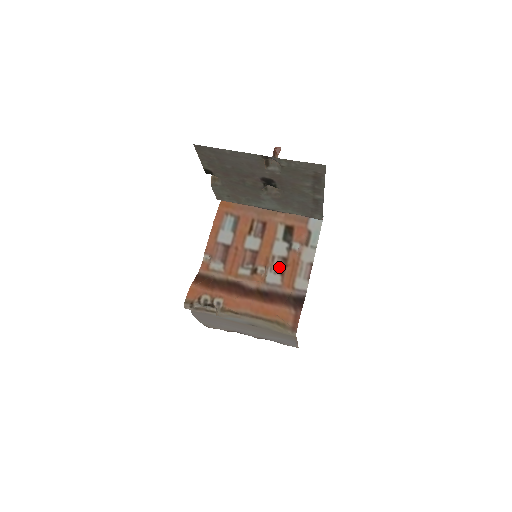
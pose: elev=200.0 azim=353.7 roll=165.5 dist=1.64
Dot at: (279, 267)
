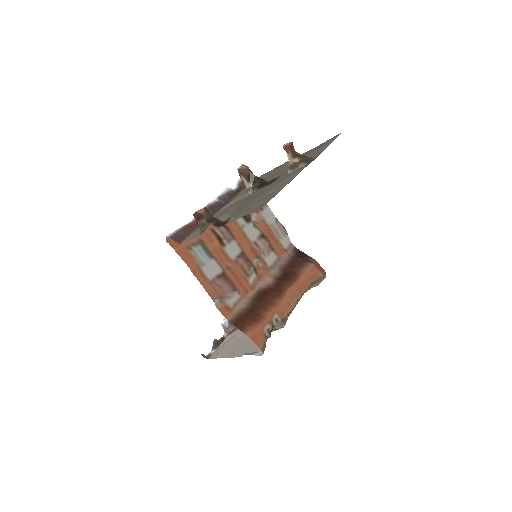
Dot at: (268, 246)
